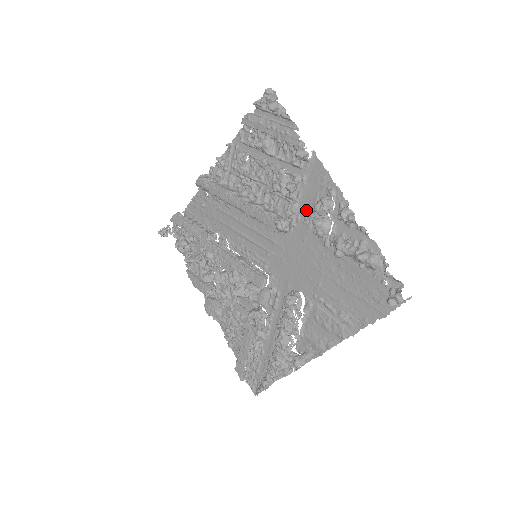
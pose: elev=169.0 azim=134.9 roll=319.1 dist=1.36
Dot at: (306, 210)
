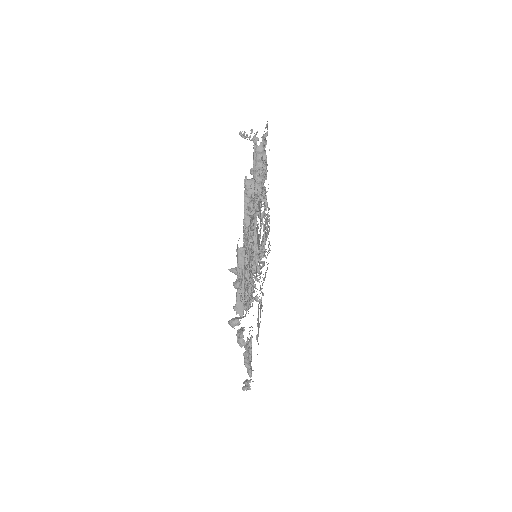
Dot at: occluded
